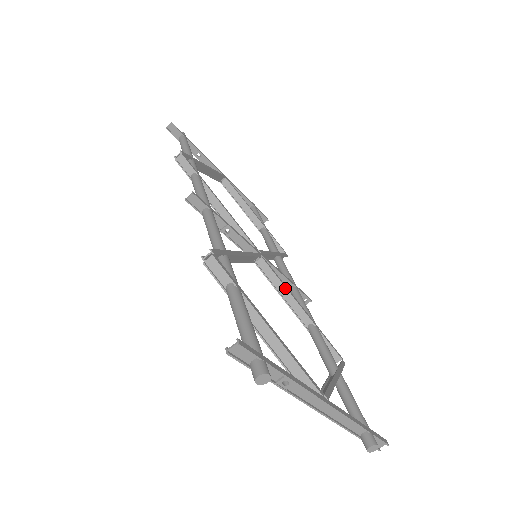
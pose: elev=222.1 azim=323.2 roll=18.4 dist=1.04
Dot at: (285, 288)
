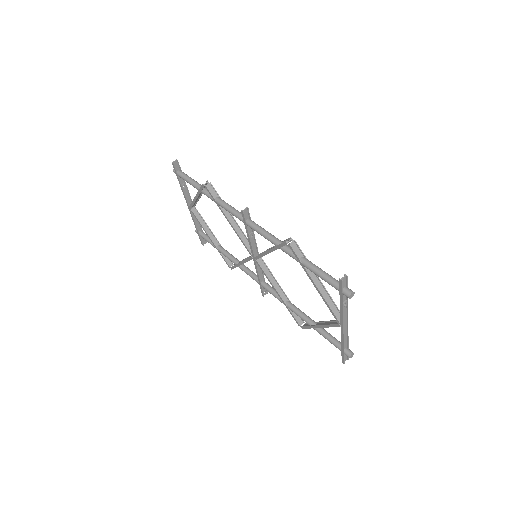
Dot at: (274, 277)
